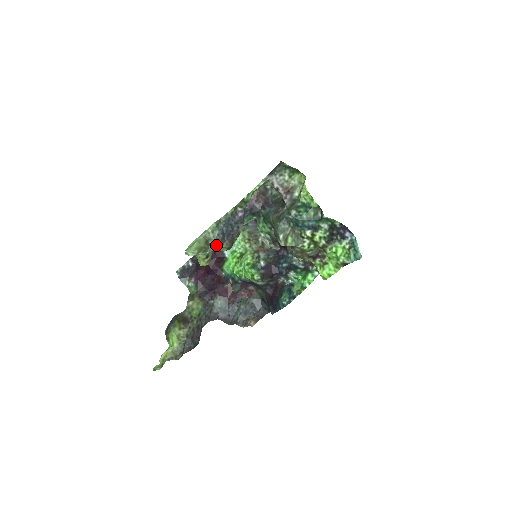
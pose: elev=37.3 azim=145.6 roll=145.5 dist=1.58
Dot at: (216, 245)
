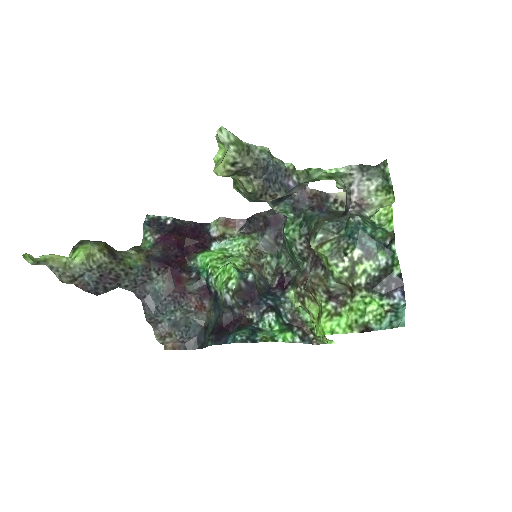
Dot at: (253, 164)
